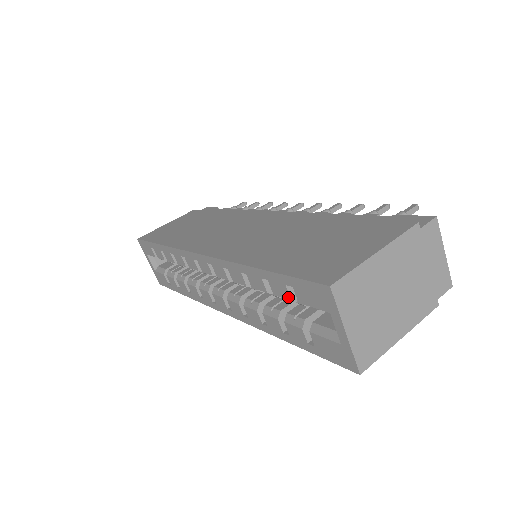
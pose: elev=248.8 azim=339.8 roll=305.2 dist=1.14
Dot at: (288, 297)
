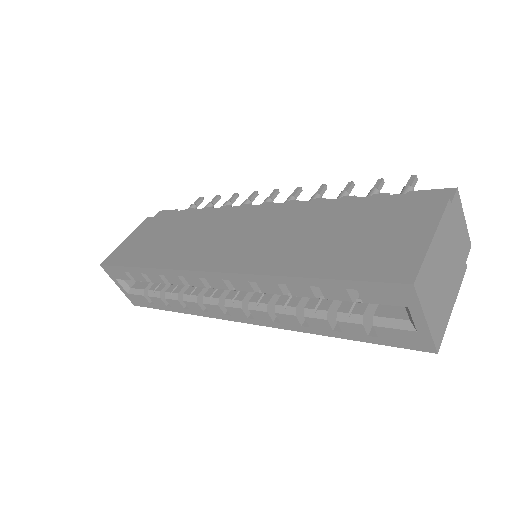
Dot at: (348, 299)
